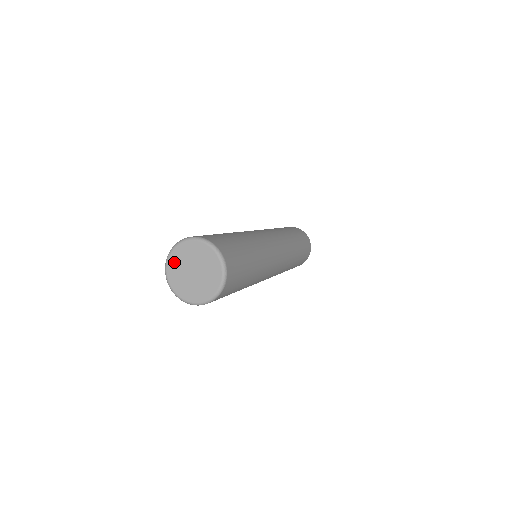
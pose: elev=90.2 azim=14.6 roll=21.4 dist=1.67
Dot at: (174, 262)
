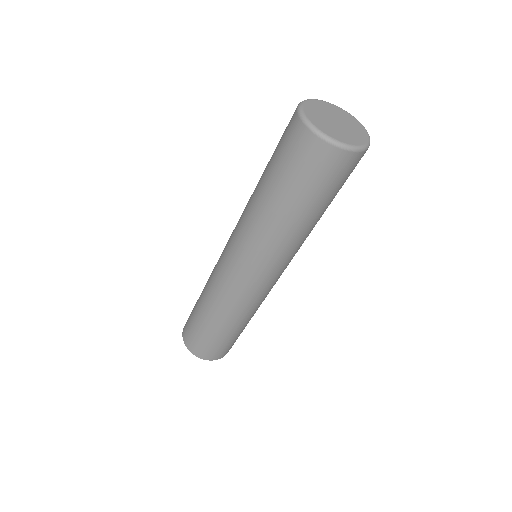
Dot at: (316, 105)
